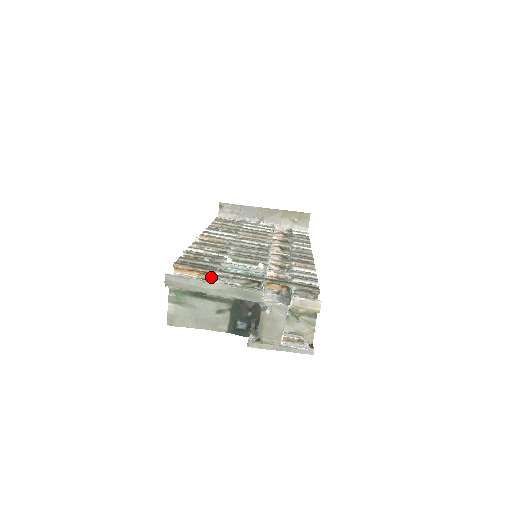
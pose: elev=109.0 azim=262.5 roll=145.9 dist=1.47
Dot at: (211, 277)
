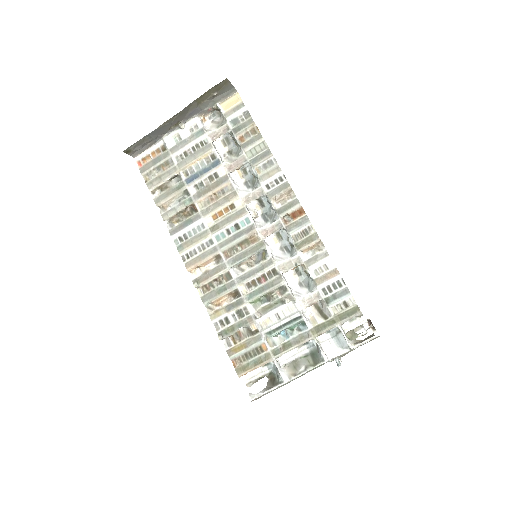
Dot at: (280, 375)
